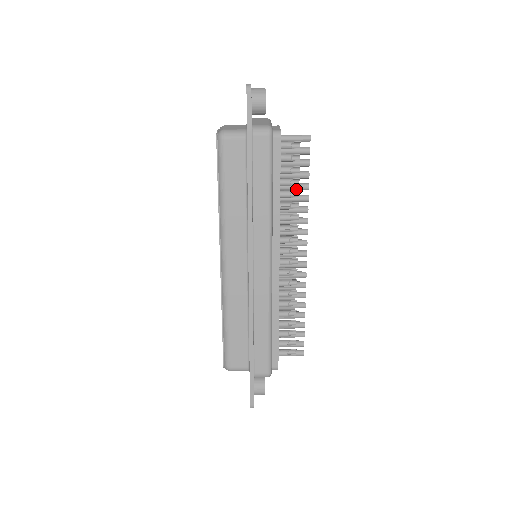
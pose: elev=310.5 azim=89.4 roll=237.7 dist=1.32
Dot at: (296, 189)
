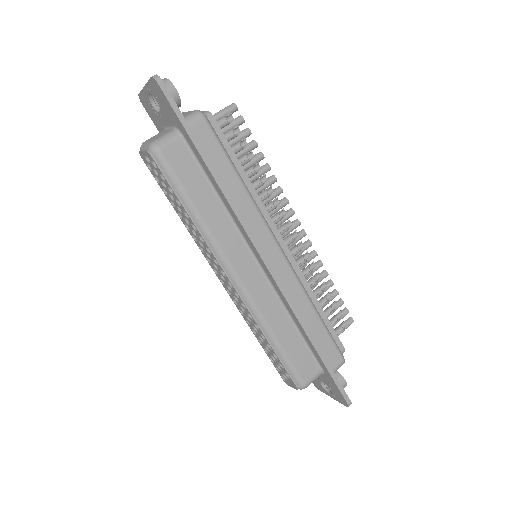
Dot at: (253, 164)
